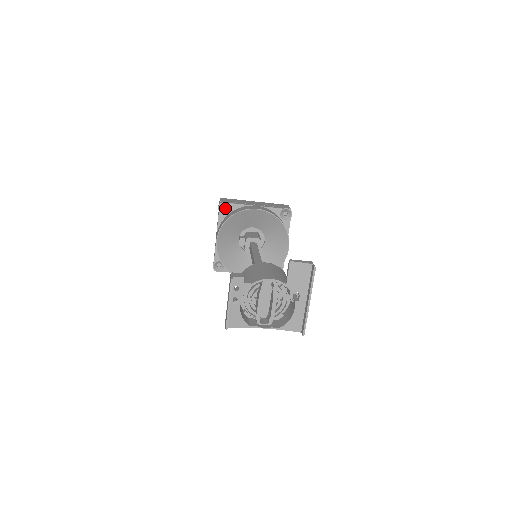
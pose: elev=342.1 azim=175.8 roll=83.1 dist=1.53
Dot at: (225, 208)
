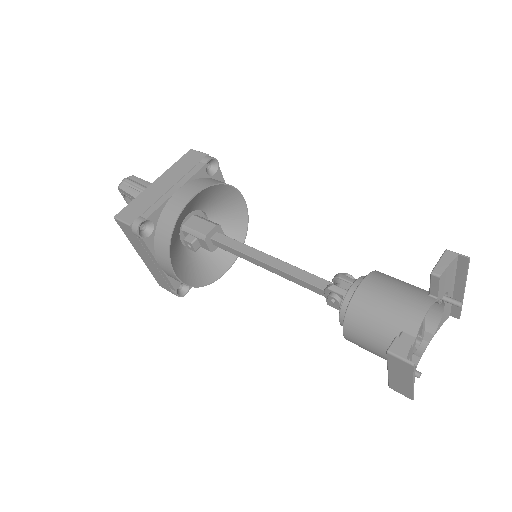
Dot at: (142, 227)
